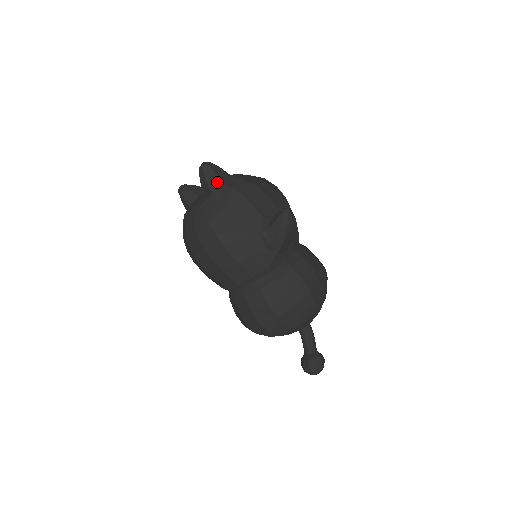
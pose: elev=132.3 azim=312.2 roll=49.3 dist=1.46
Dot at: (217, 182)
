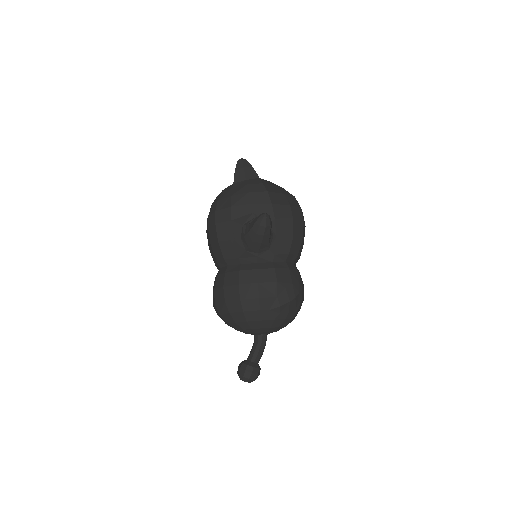
Dot at: (241, 176)
